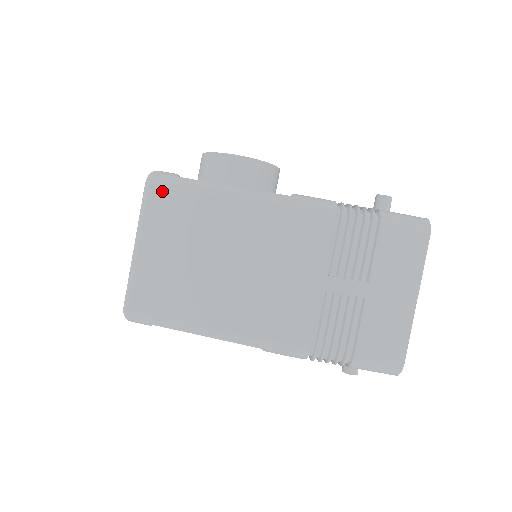
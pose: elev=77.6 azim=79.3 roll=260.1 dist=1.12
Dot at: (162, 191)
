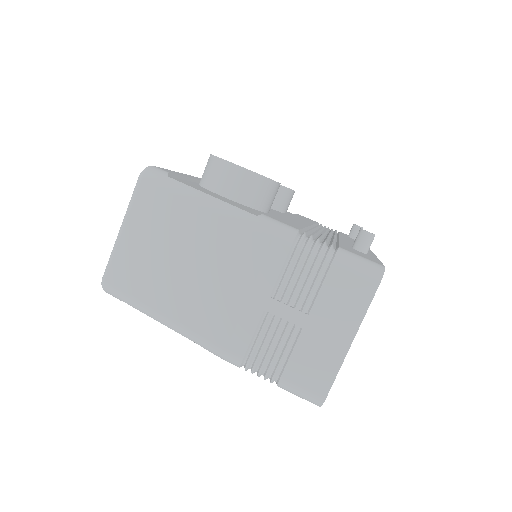
Dot at: (150, 186)
